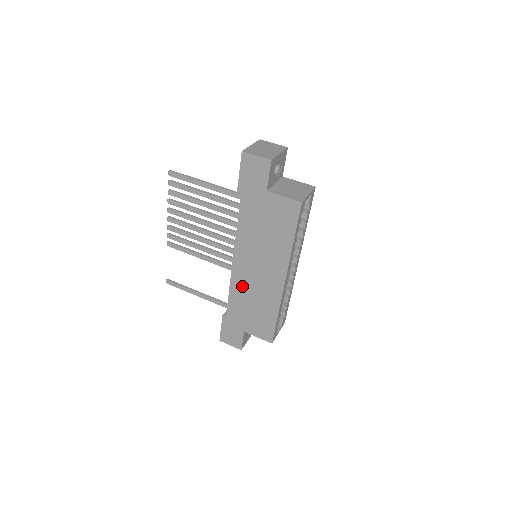
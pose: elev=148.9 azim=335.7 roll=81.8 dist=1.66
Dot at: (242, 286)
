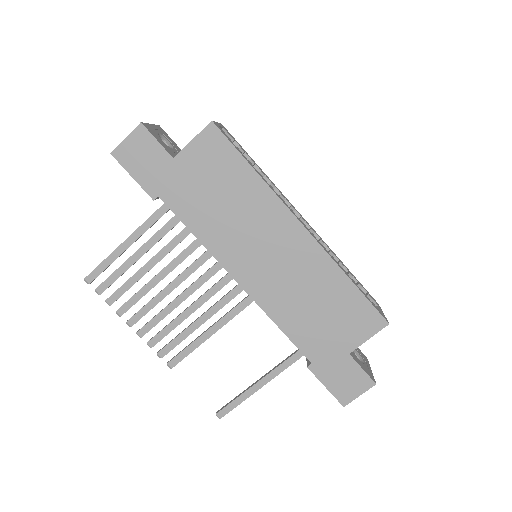
Dot at: (279, 298)
